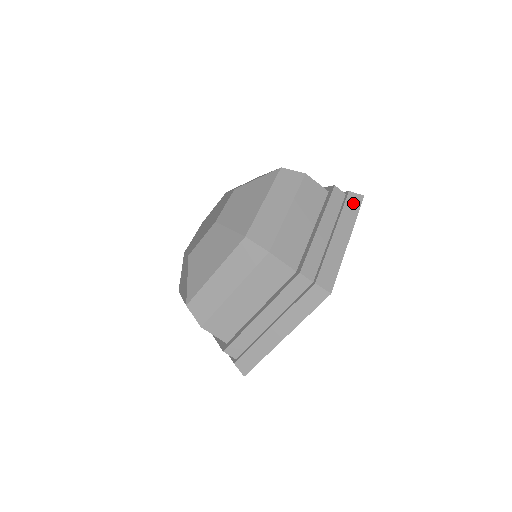
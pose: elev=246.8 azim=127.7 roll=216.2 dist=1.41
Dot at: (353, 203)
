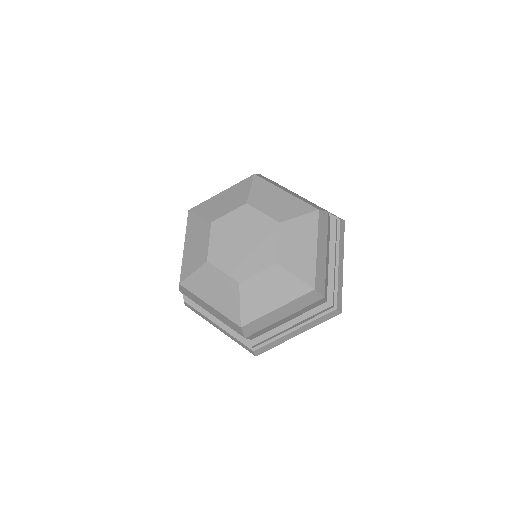
Dot at: (342, 230)
